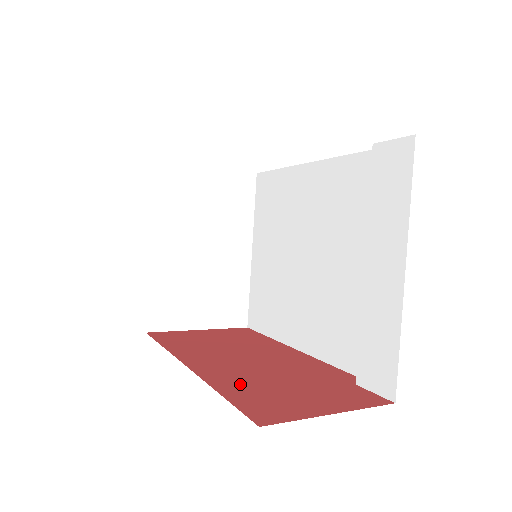
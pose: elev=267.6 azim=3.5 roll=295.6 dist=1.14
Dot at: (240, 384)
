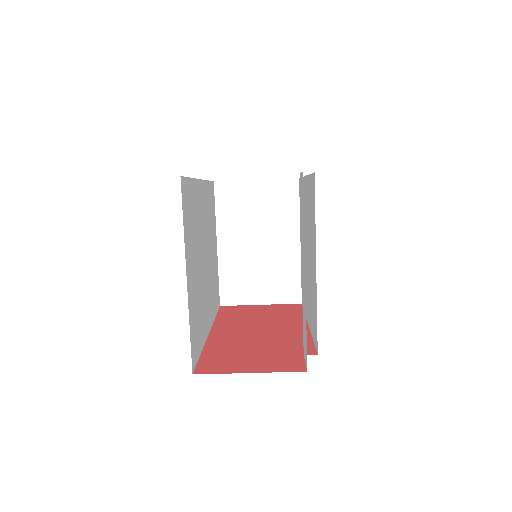
Dot at: (223, 348)
